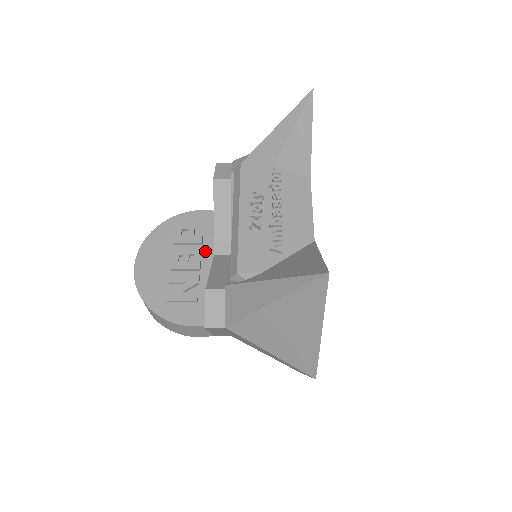
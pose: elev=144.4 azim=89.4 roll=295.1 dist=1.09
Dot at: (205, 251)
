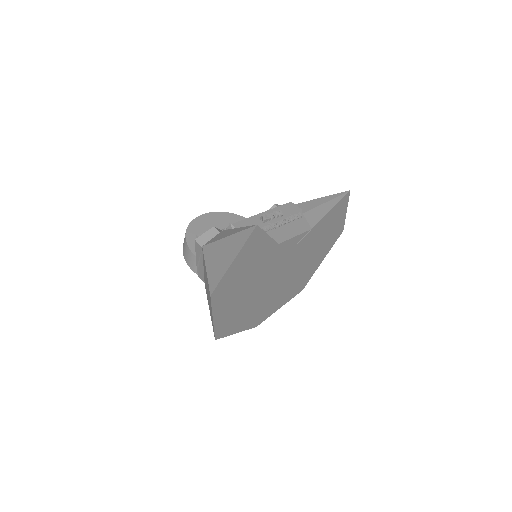
Dot at: occluded
